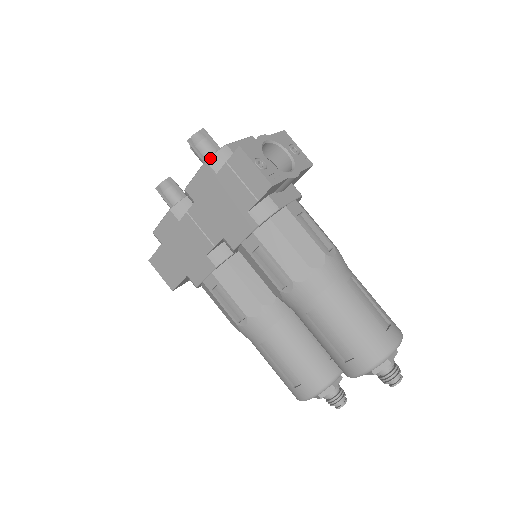
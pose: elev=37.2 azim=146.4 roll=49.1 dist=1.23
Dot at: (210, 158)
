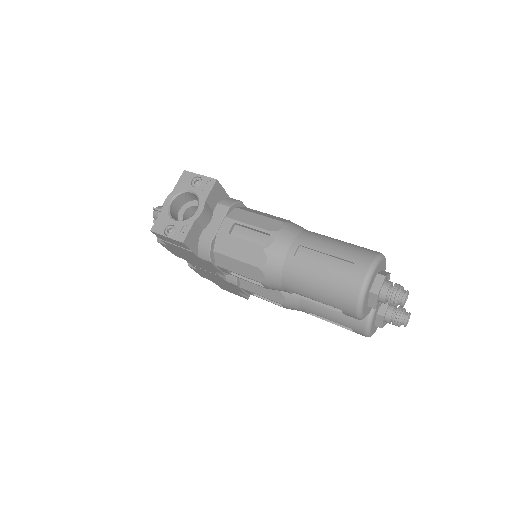
Dot at: (157, 239)
